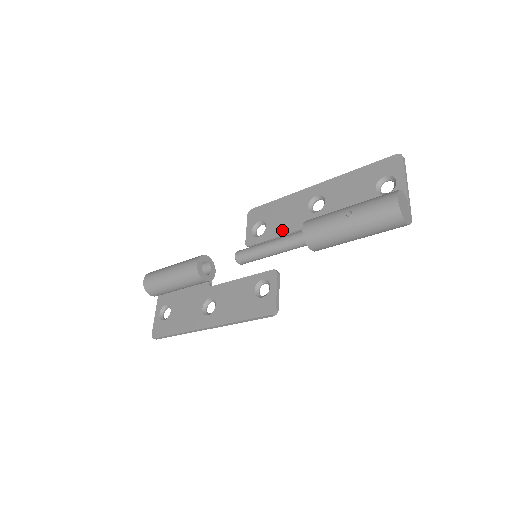
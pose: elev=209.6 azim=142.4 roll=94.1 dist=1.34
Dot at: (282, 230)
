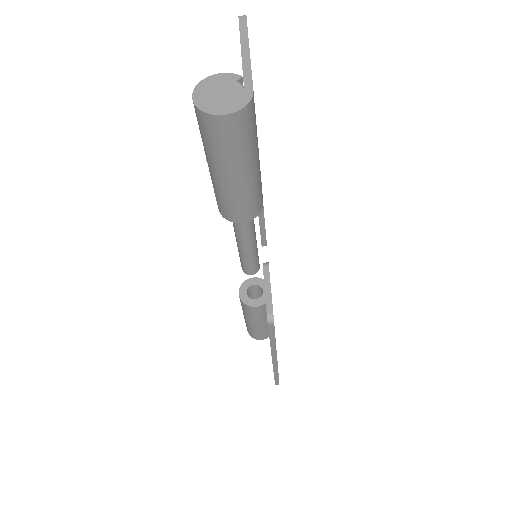
Dot at: occluded
